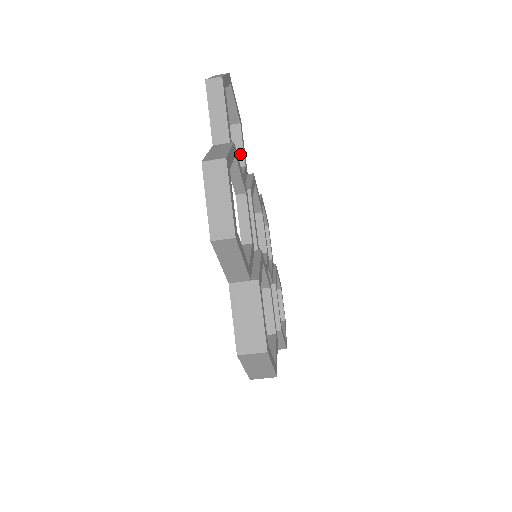
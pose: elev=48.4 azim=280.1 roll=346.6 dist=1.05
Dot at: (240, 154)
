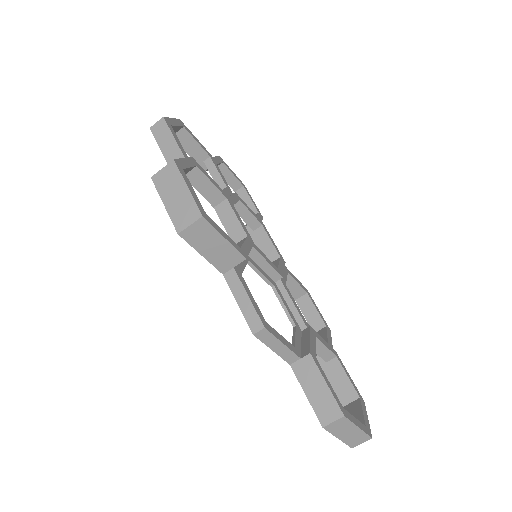
Dot at: occluded
